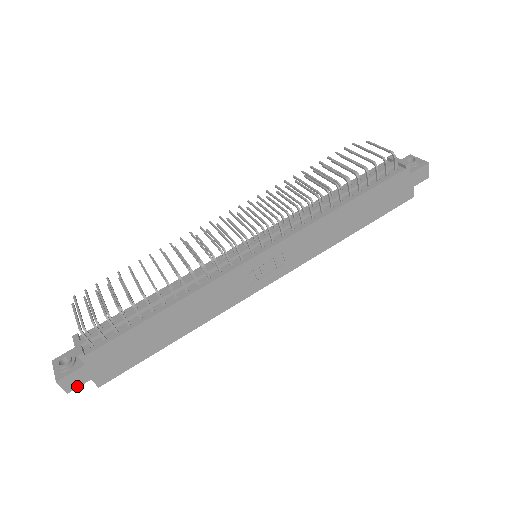
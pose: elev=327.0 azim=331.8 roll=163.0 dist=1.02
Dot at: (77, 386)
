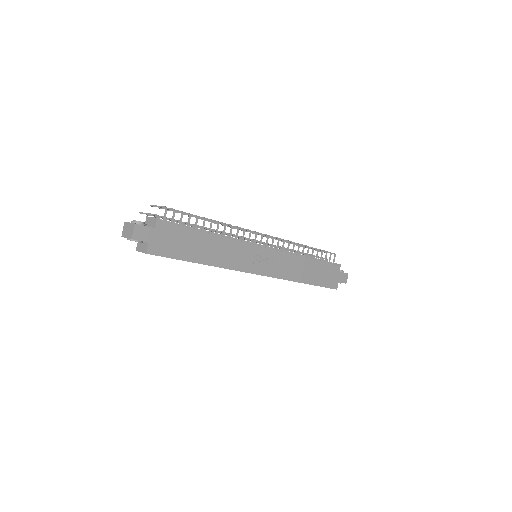
Dot at: (139, 239)
